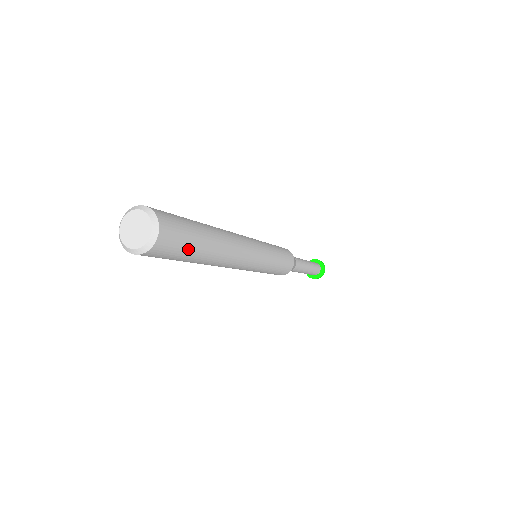
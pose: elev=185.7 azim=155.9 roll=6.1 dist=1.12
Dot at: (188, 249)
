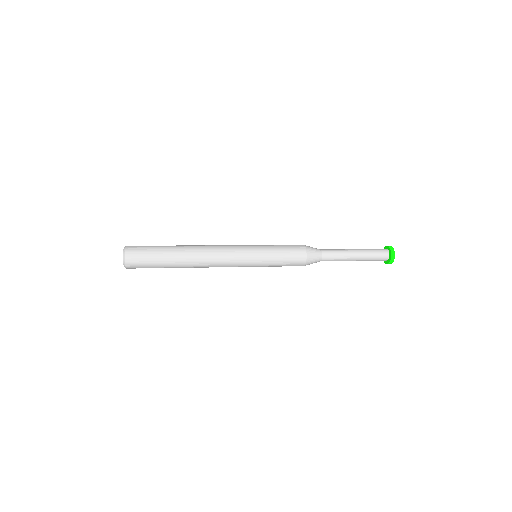
Dot at: (154, 255)
